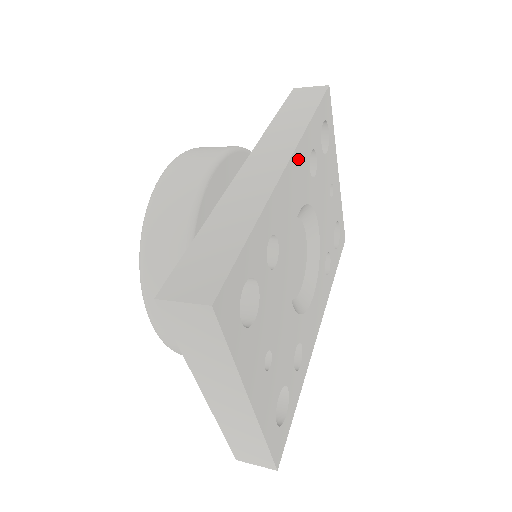
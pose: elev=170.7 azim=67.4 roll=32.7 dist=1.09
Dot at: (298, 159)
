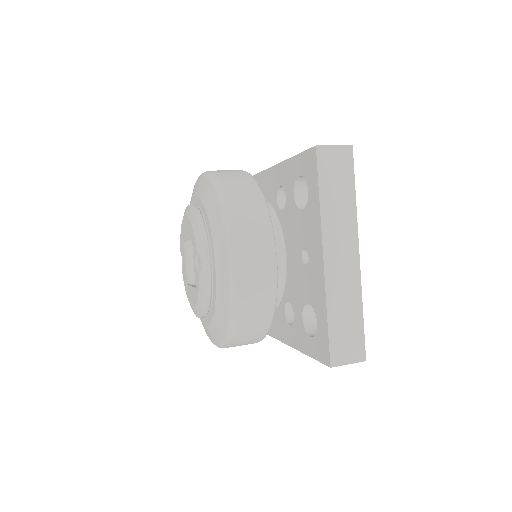
Dot at: occluded
